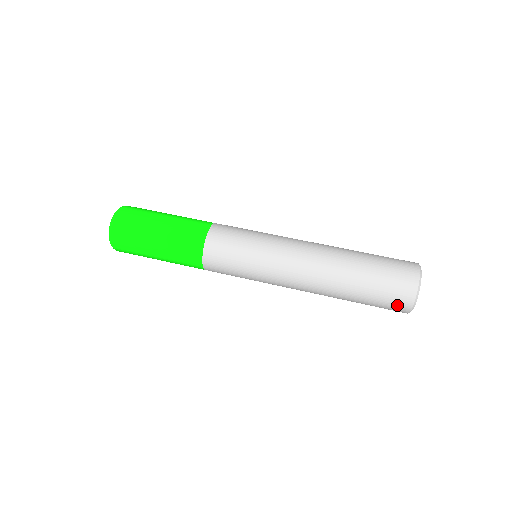
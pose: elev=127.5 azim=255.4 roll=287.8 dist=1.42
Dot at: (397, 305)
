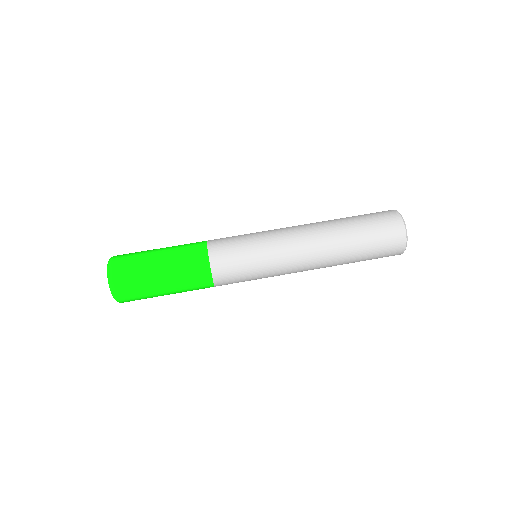
Dot at: occluded
